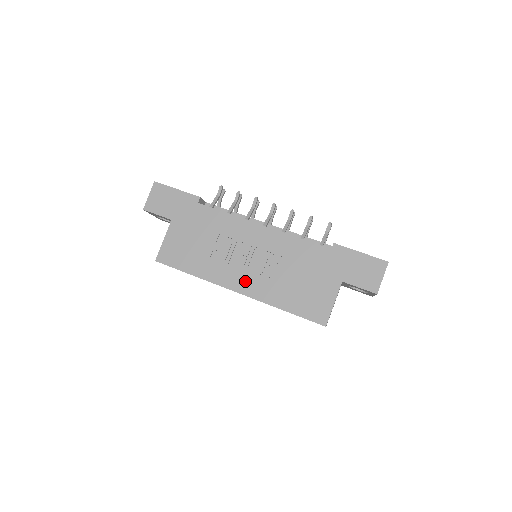
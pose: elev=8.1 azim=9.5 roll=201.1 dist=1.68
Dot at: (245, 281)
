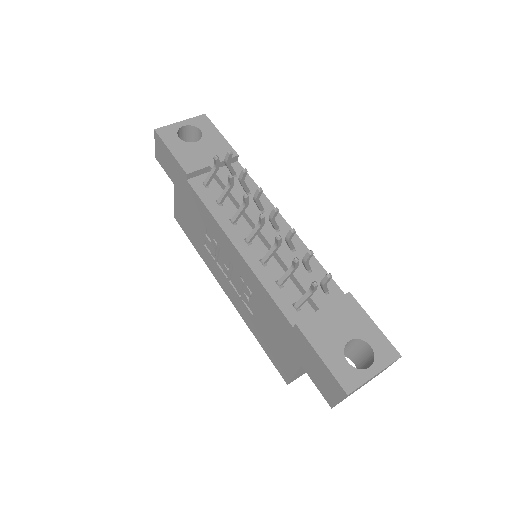
Dot at: (229, 289)
